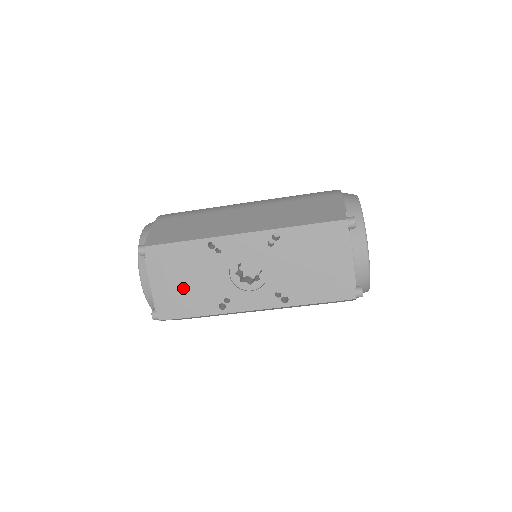
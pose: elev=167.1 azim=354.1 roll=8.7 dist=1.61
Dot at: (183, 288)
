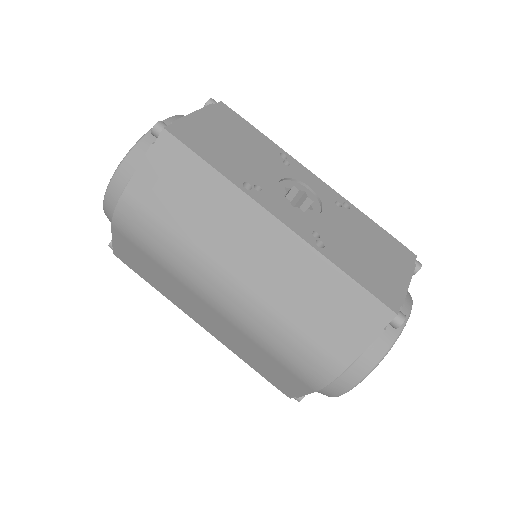
Dot at: (223, 143)
